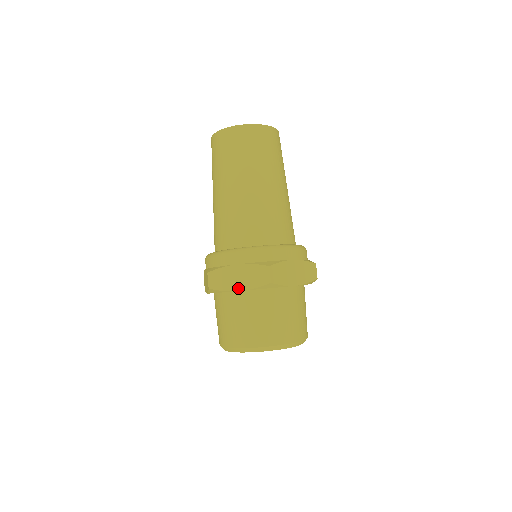
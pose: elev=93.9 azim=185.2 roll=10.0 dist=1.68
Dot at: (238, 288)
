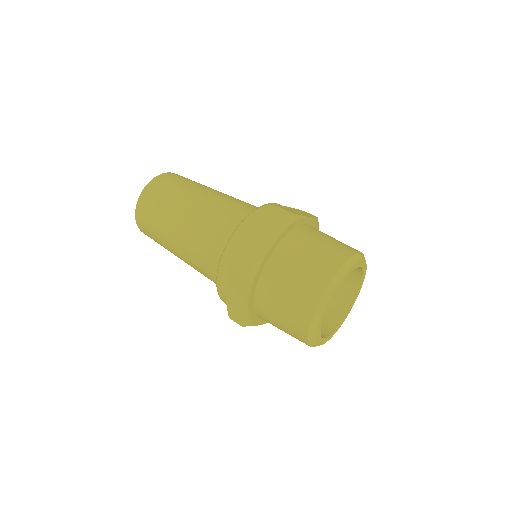
Dot at: (306, 216)
